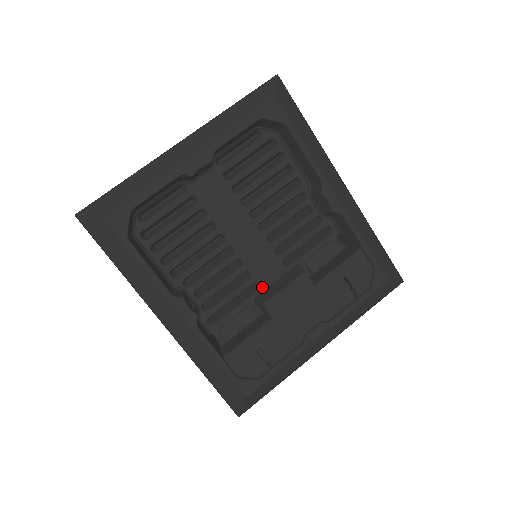
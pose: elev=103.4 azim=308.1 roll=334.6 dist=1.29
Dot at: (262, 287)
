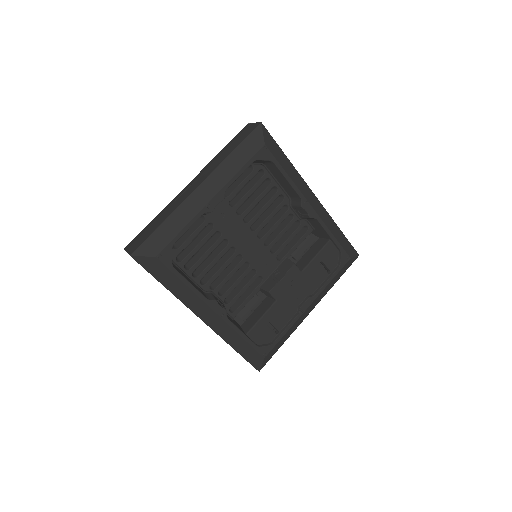
Dot at: (264, 279)
